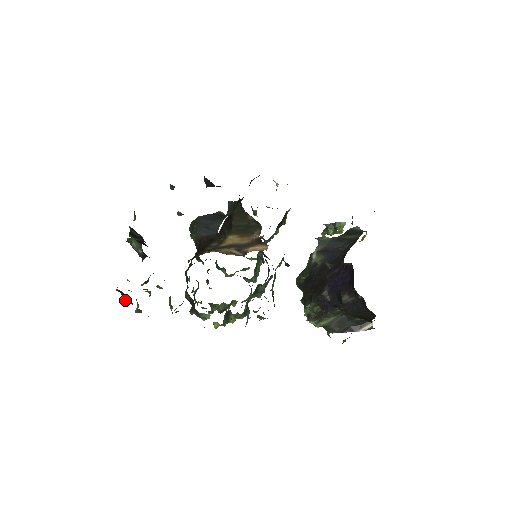
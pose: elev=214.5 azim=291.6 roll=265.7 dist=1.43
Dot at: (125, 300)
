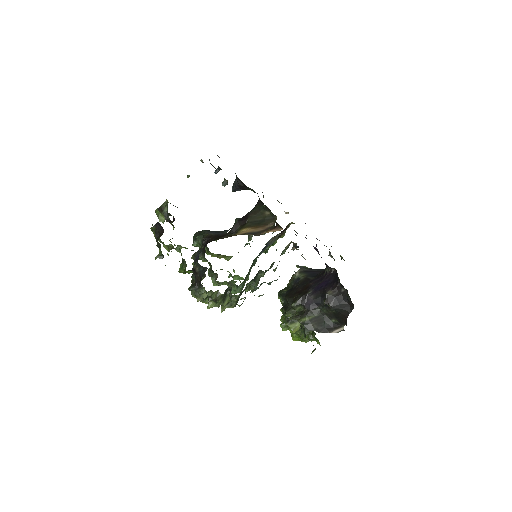
Dot at: (157, 237)
